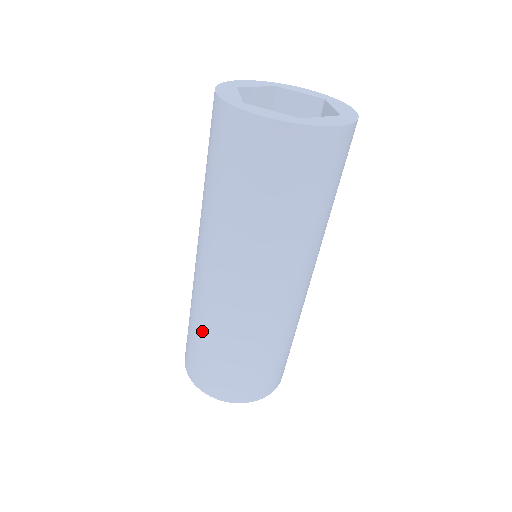
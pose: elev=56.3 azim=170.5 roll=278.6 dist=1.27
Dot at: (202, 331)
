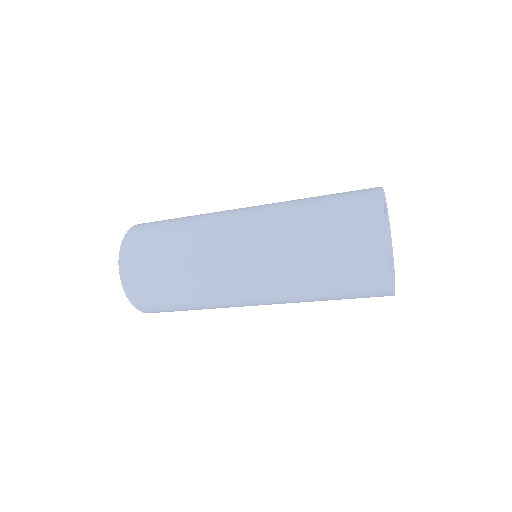
Dot at: (191, 300)
